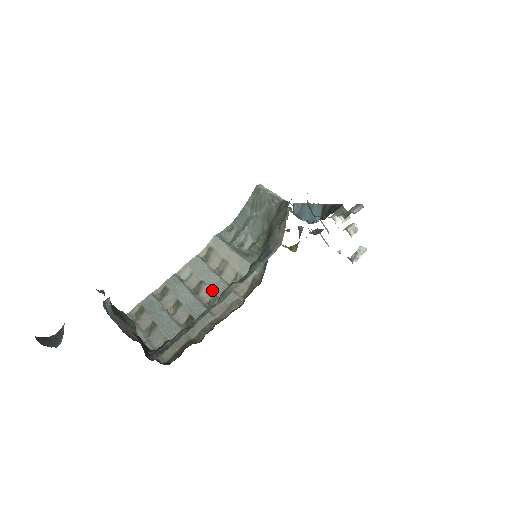
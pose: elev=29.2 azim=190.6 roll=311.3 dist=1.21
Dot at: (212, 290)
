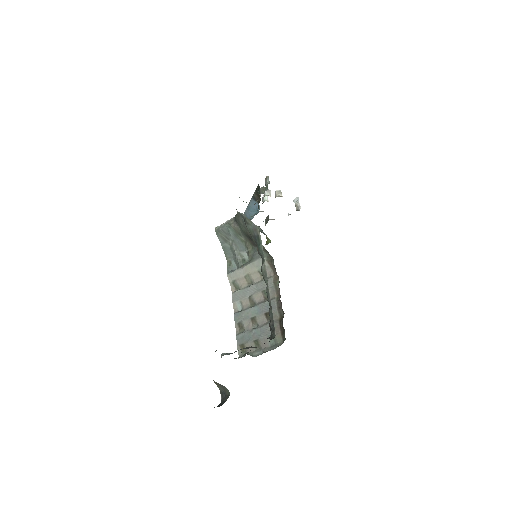
Dot at: (259, 292)
